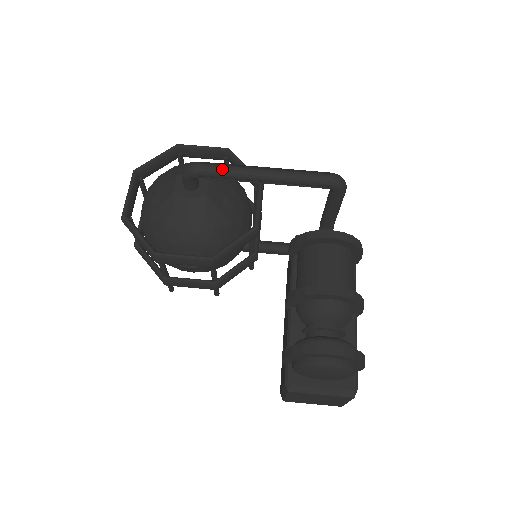
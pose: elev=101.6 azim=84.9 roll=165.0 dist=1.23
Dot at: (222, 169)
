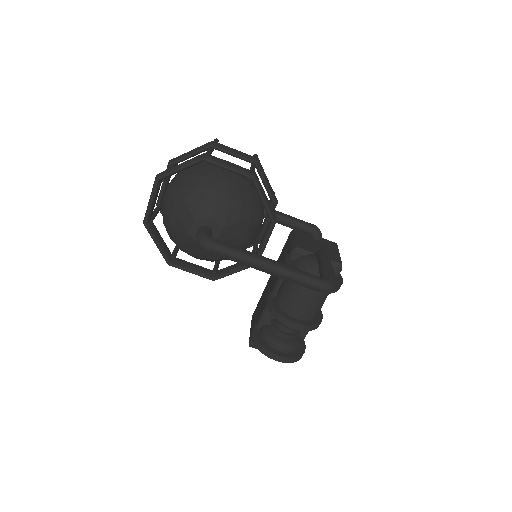
Dot at: (230, 256)
